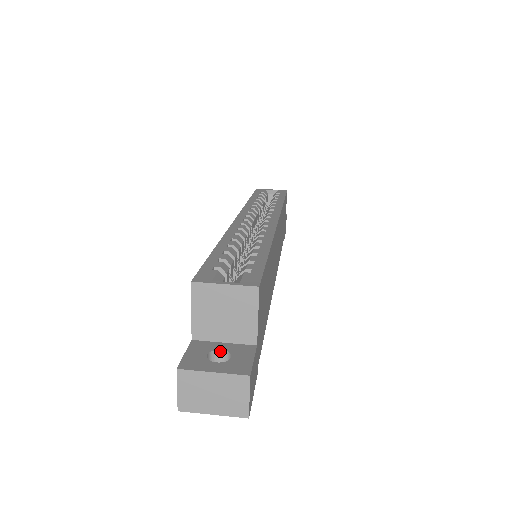
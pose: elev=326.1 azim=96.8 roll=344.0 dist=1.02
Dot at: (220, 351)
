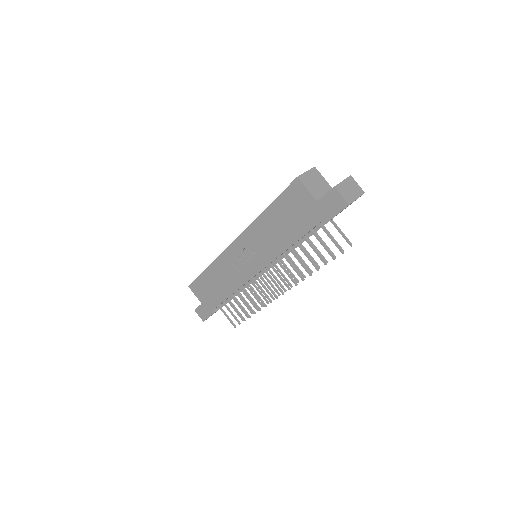
Dot at: occluded
